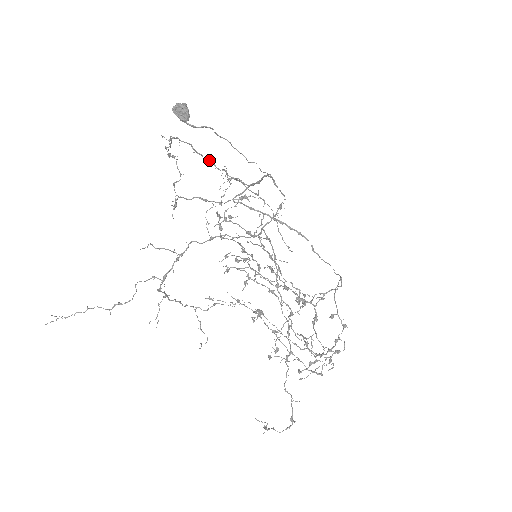
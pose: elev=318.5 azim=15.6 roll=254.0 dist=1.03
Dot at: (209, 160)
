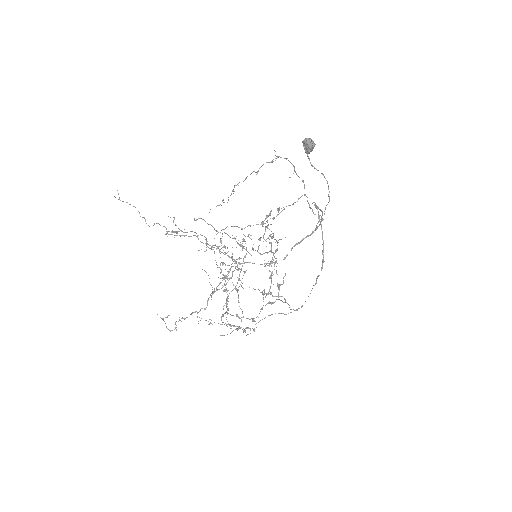
Dot at: (302, 181)
